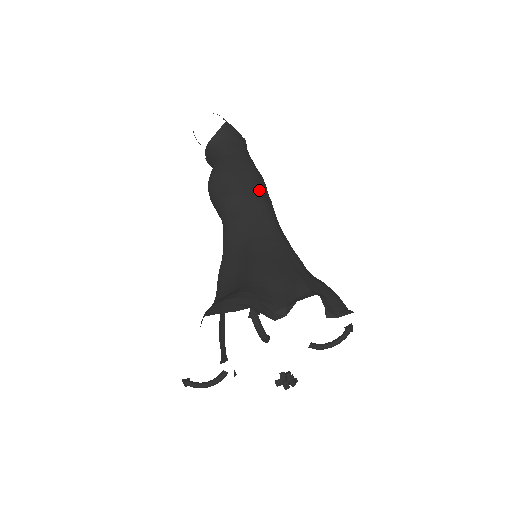
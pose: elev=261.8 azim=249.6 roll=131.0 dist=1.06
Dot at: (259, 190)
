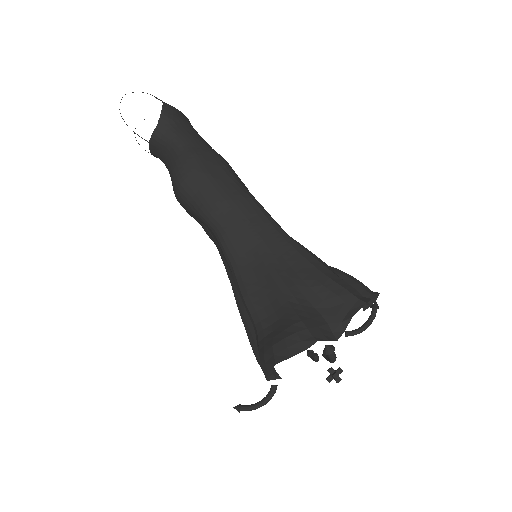
Dot at: (240, 185)
